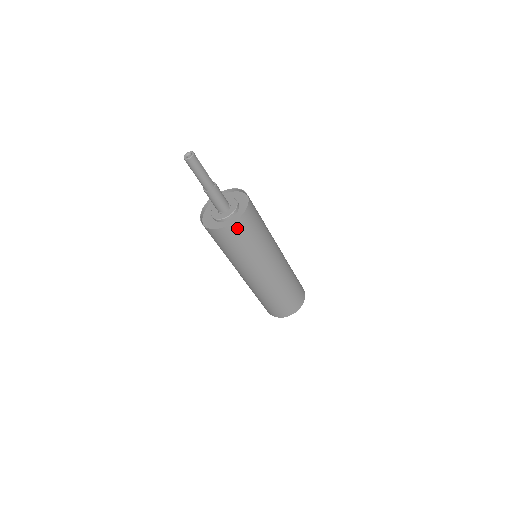
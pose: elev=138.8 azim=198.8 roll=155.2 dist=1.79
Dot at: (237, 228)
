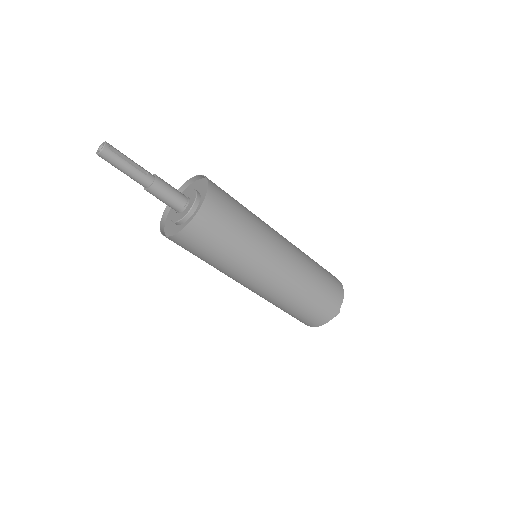
Dot at: (187, 238)
